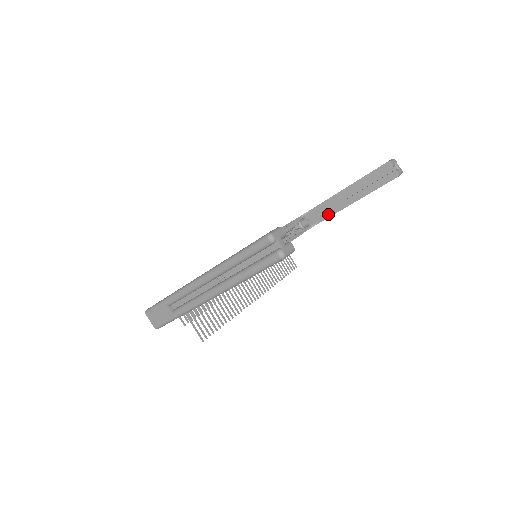
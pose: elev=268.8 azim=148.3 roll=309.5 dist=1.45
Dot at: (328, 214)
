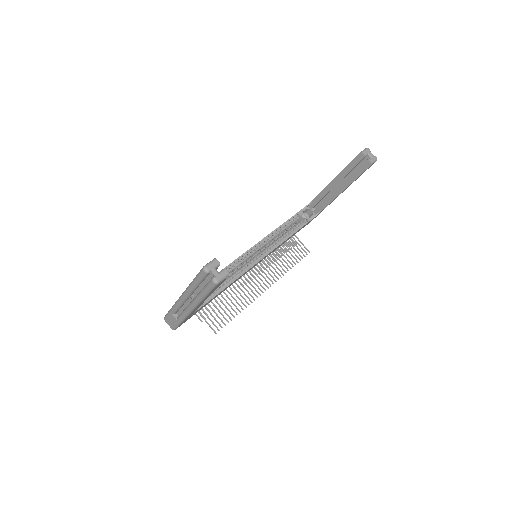
Dot at: (326, 203)
